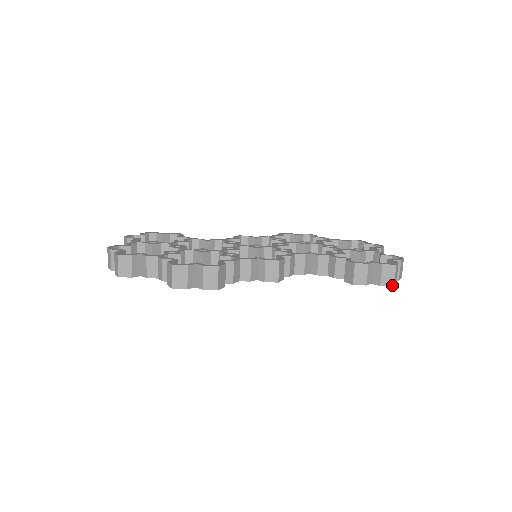
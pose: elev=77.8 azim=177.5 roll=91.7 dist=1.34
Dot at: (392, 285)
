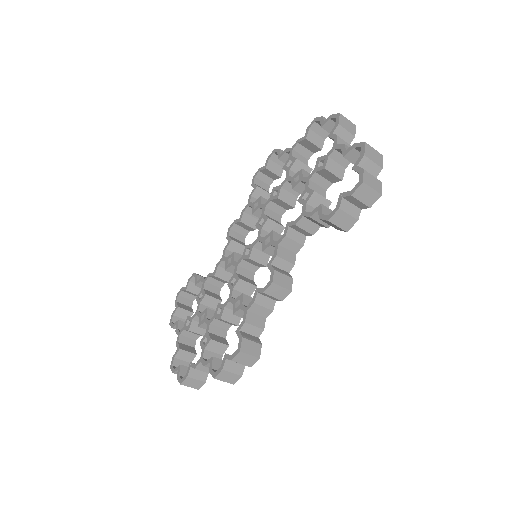
Dot at: (379, 196)
